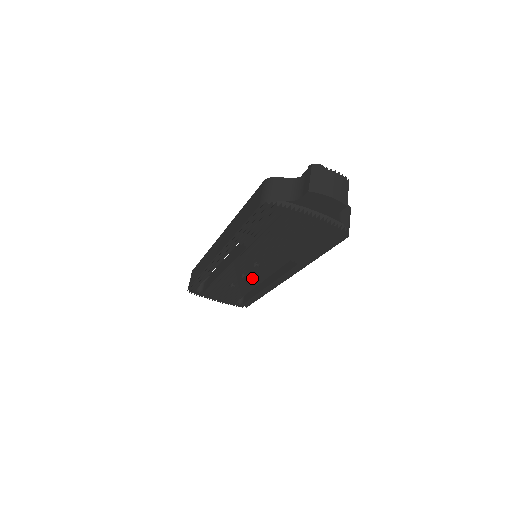
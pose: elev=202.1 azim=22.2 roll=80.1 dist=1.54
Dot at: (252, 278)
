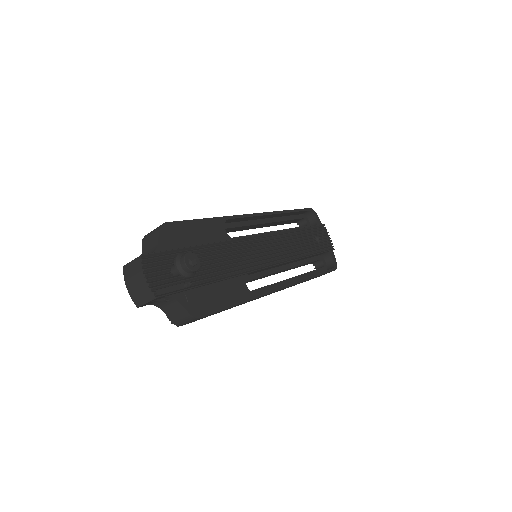
Dot at: occluded
